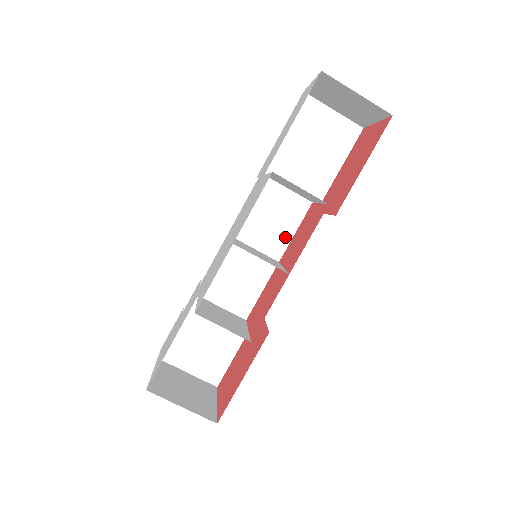
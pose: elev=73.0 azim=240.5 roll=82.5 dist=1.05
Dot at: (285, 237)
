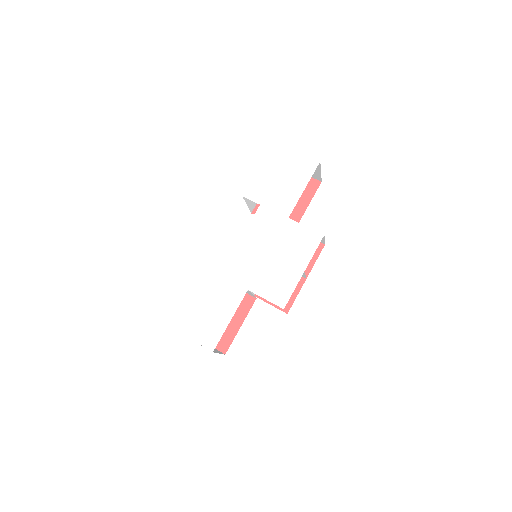
Dot at: occluded
